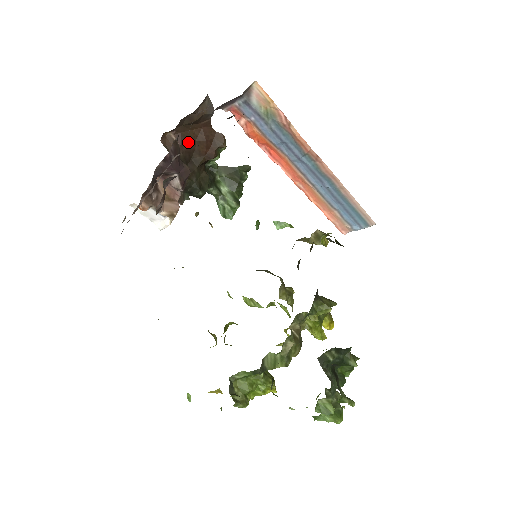
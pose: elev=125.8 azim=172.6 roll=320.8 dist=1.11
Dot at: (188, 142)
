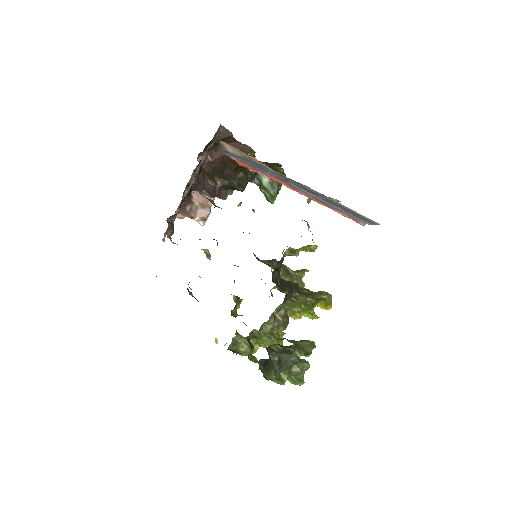
Dot at: (219, 156)
